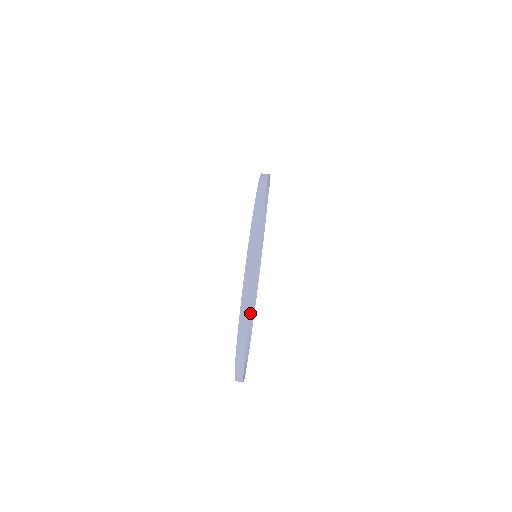
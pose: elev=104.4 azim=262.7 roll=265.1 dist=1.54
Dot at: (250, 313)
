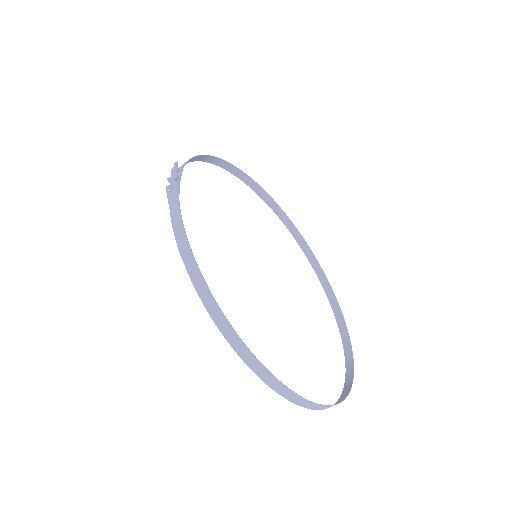
Dot at: (286, 223)
